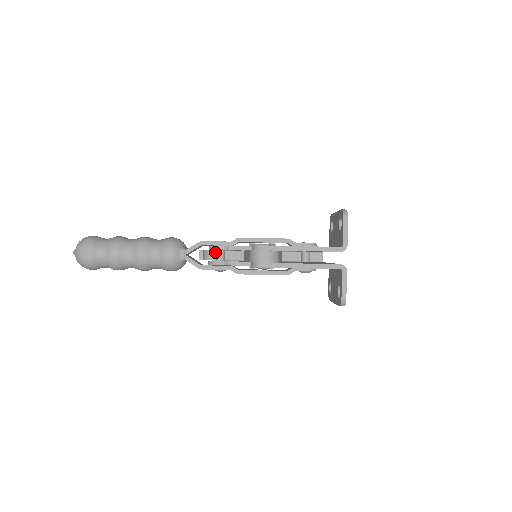
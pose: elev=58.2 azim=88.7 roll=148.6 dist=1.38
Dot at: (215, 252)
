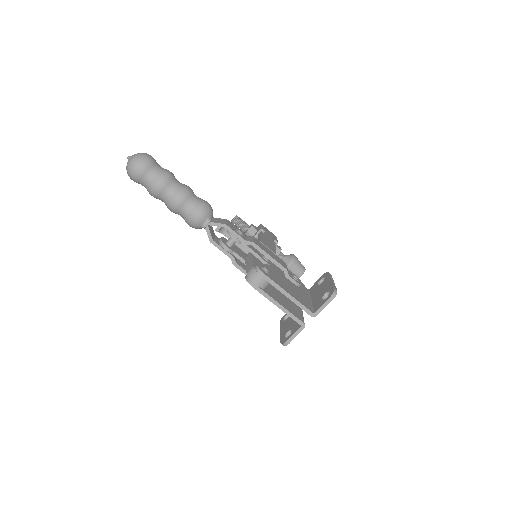
Dot at: occluded
